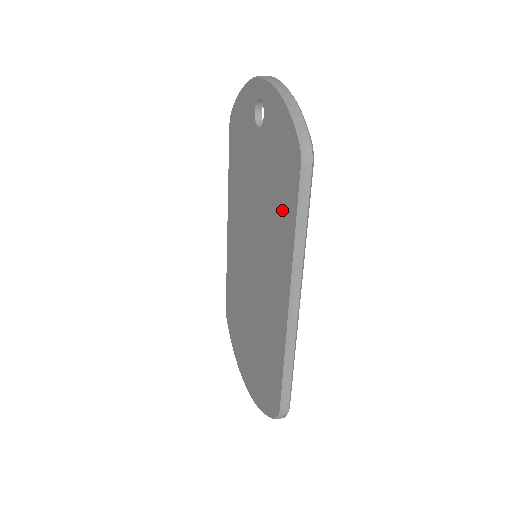
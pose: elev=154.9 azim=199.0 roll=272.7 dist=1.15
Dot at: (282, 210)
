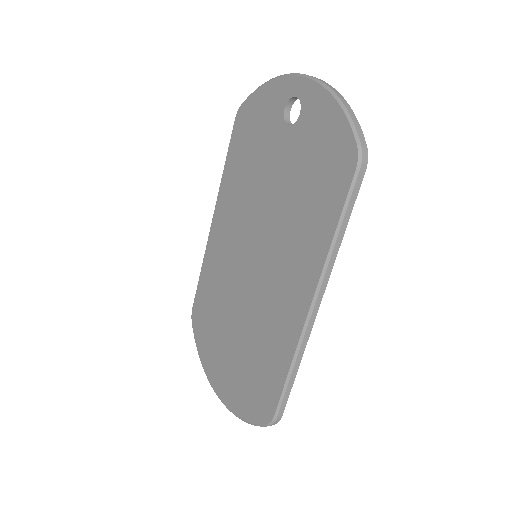
Dot at: (315, 211)
